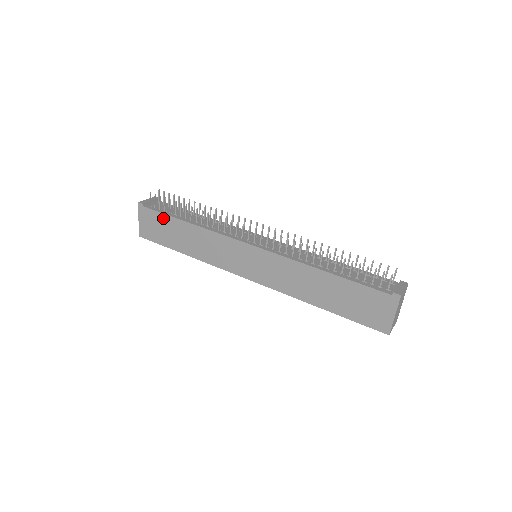
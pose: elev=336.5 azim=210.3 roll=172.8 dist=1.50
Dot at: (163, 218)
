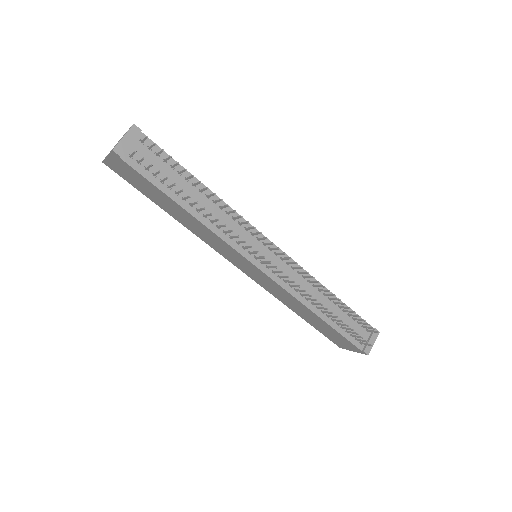
Dot at: (150, 185)
